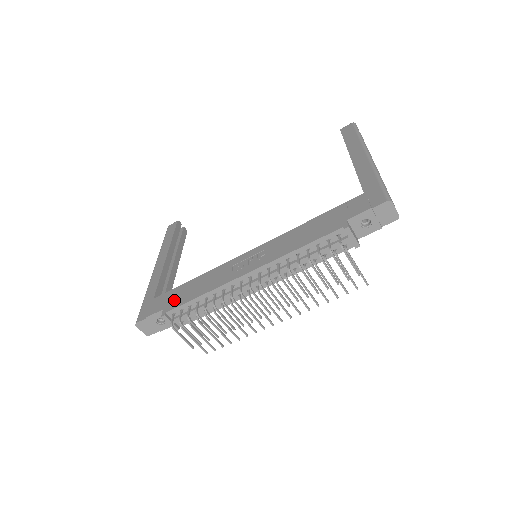
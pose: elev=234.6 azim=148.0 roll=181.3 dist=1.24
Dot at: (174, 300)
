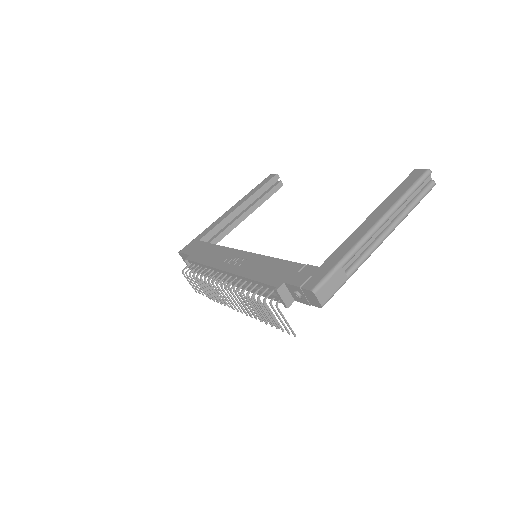
Dot at: (197, 253)
